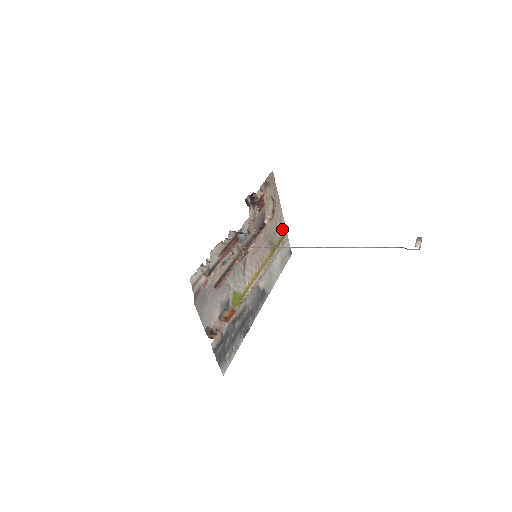
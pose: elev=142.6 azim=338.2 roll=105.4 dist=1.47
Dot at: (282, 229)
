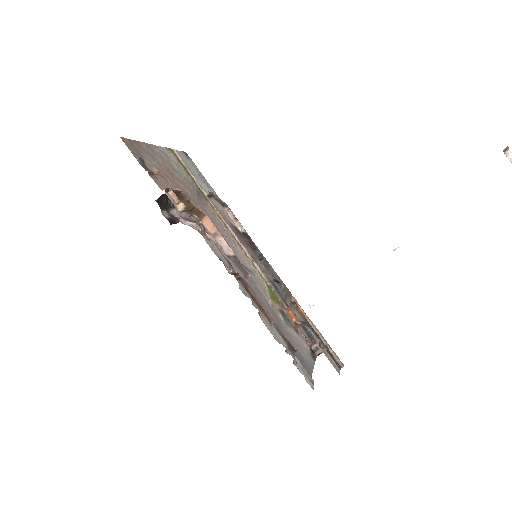
Dot at: (173, 159)
